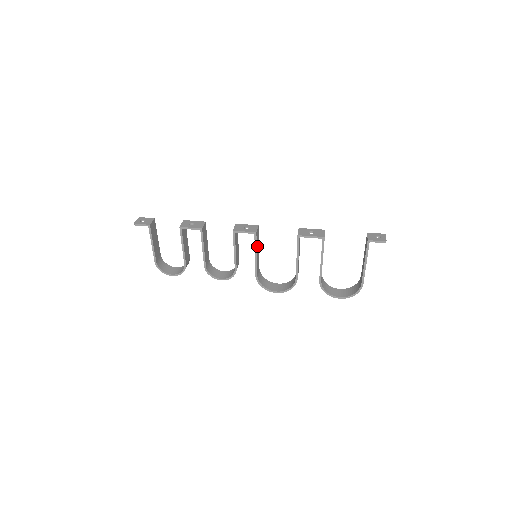
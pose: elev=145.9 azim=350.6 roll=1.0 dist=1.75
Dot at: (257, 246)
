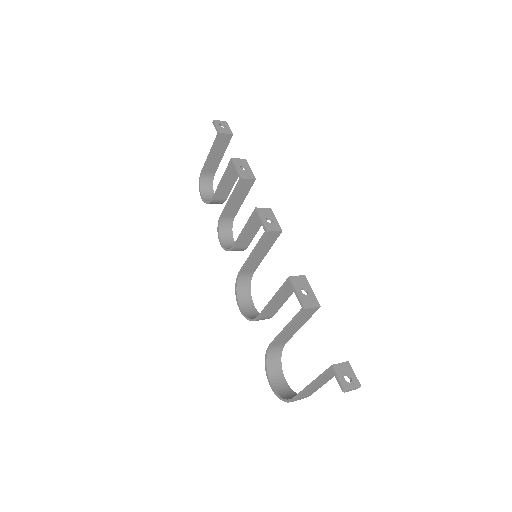
Dot at: (262, 247)
